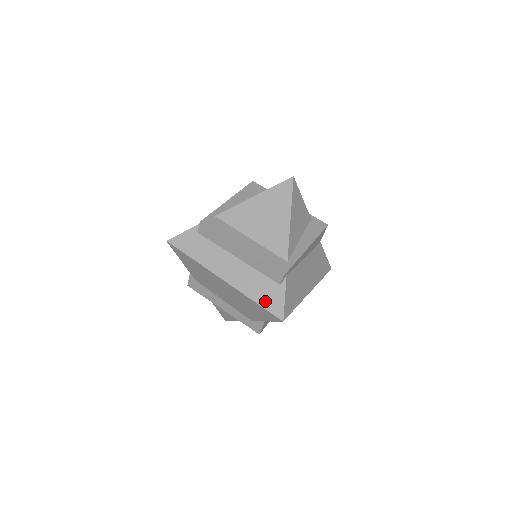
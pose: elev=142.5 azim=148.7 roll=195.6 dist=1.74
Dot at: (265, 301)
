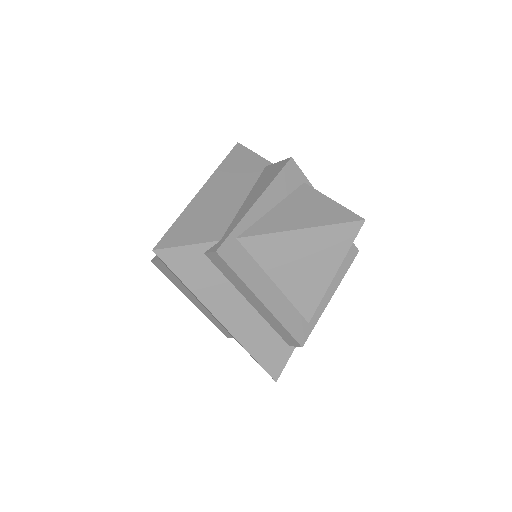
Dot at: (264, 358)
